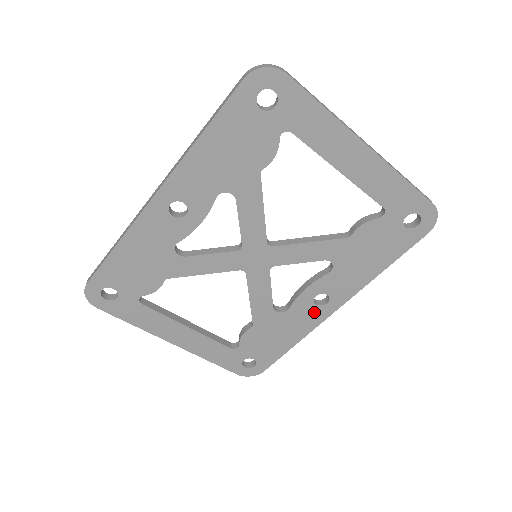
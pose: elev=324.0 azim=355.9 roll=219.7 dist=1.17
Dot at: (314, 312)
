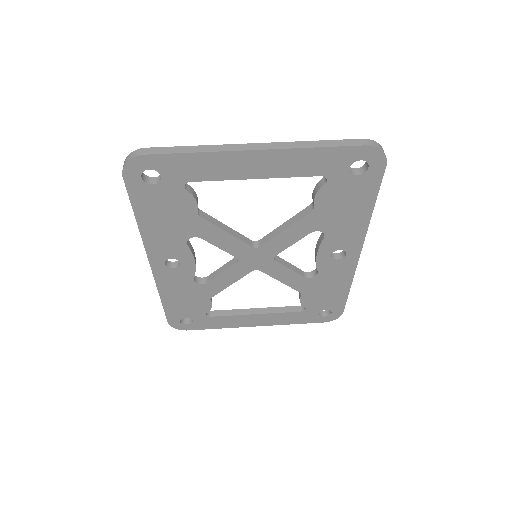
Dot at: (342, 264)
